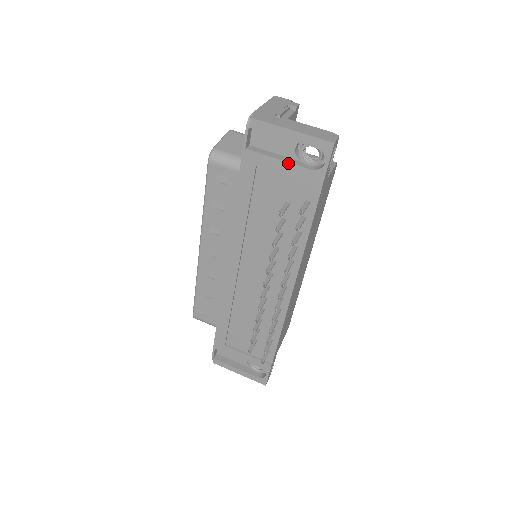
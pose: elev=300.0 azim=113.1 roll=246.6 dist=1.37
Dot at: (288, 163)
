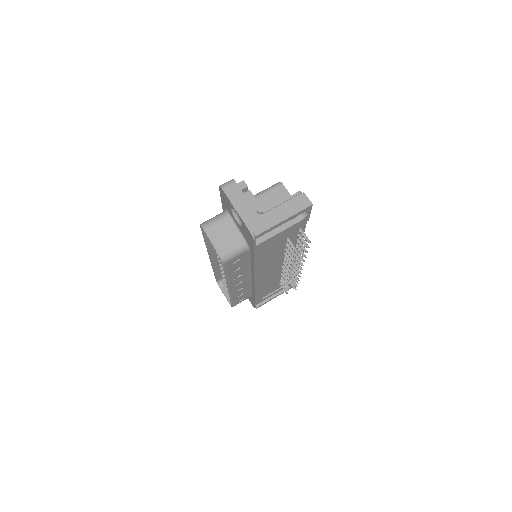
Dot at: (285, 230)
